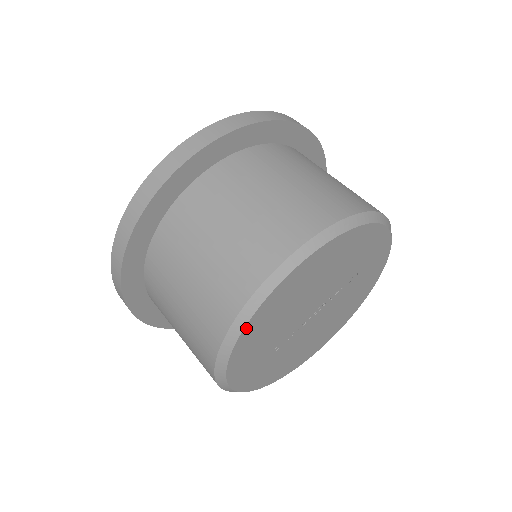
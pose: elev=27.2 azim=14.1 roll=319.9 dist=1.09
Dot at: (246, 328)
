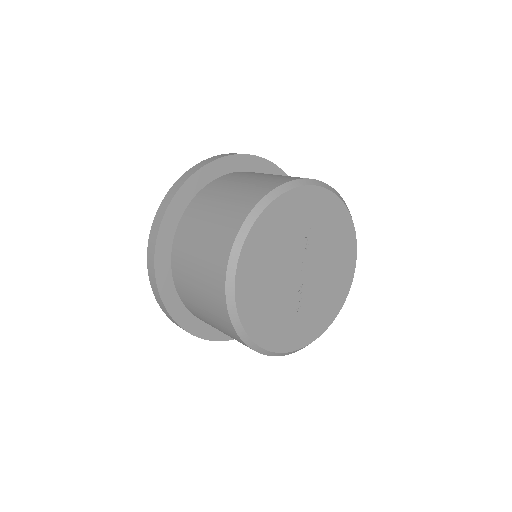
Dot at: (245, 326)
